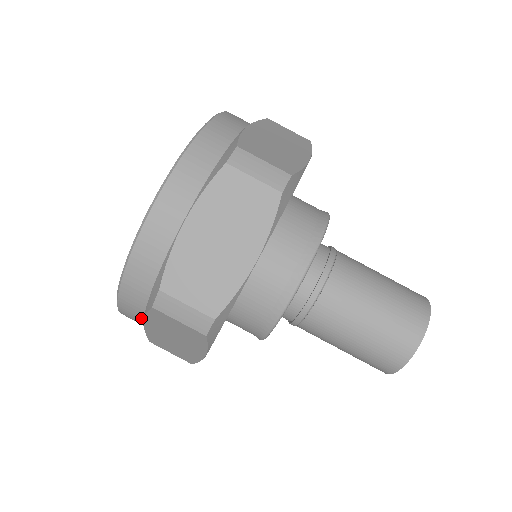
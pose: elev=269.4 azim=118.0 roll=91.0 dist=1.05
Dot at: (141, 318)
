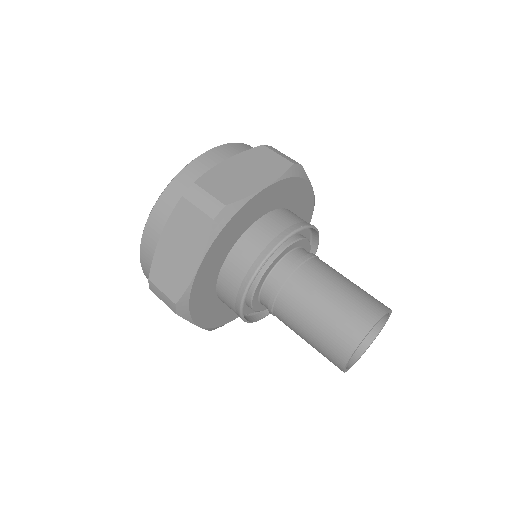
Dot at: (161, 231)
